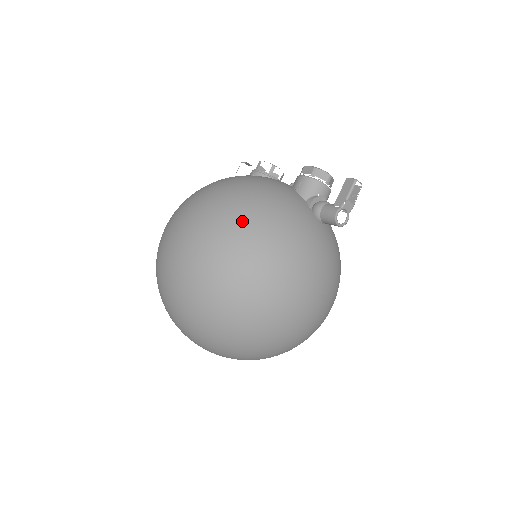
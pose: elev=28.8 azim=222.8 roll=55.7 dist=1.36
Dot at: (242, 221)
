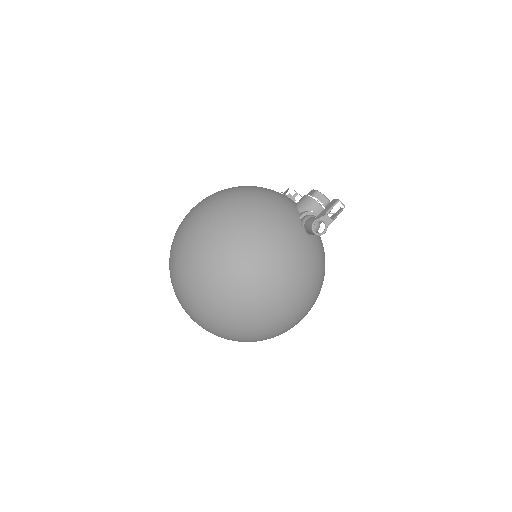
Dot at: (235, 207)
